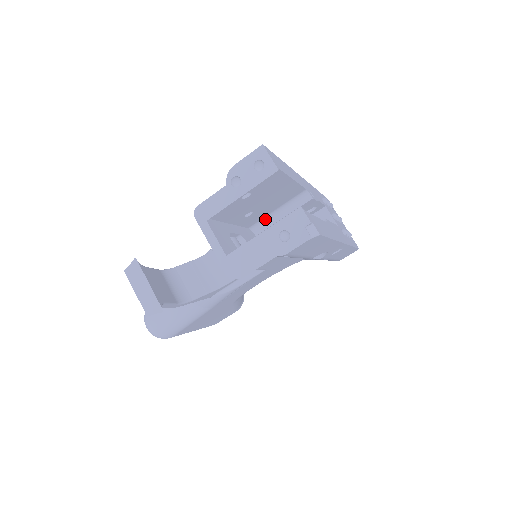
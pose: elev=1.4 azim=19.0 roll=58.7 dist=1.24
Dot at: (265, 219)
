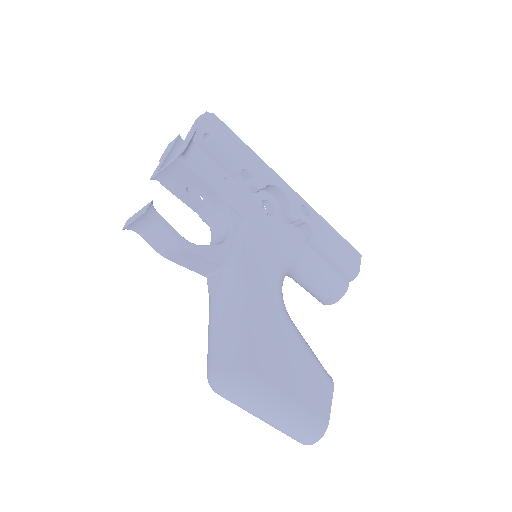
Dot at: occluded
